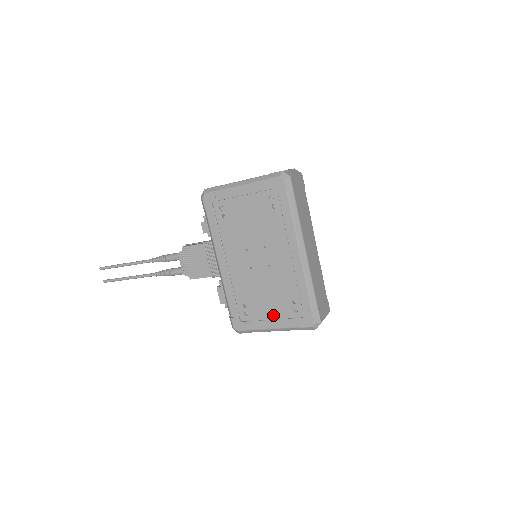
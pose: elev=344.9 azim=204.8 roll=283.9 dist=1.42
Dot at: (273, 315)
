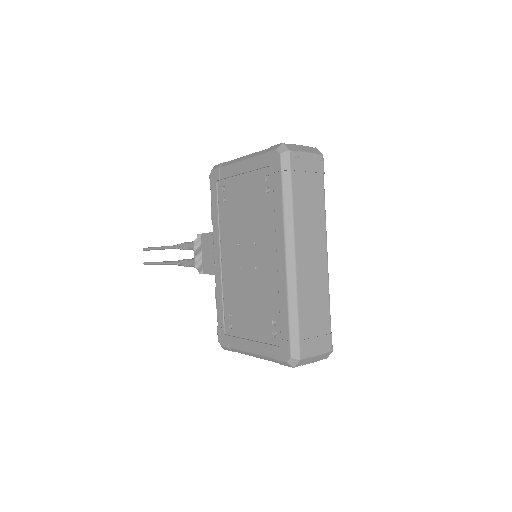
Dot at: (253, 334)
